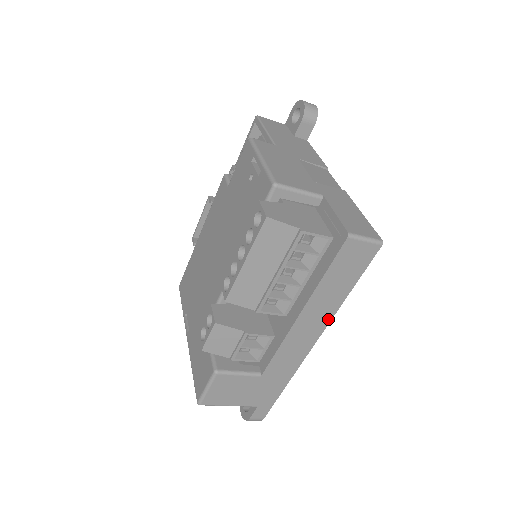
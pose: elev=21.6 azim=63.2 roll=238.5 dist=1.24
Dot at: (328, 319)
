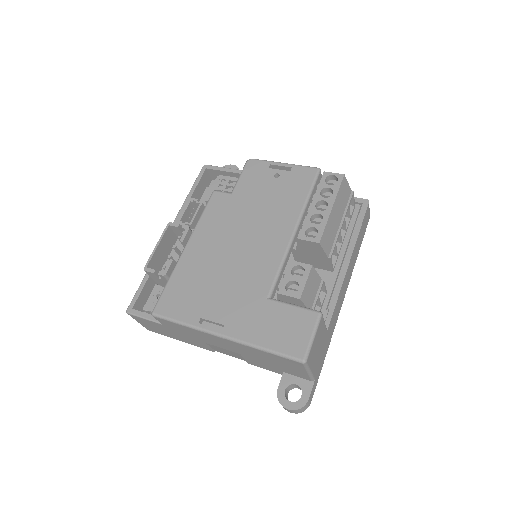
Dot at: (351, 275)
